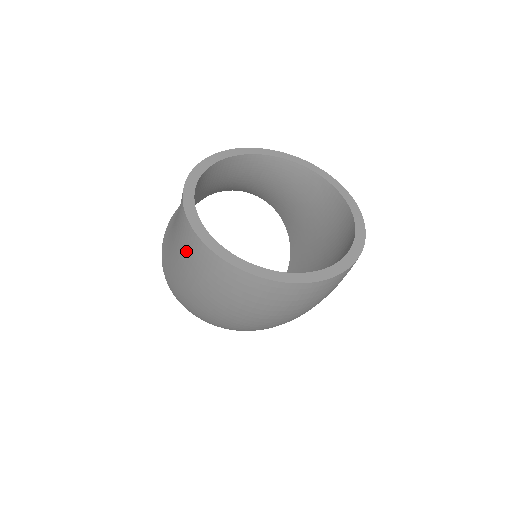
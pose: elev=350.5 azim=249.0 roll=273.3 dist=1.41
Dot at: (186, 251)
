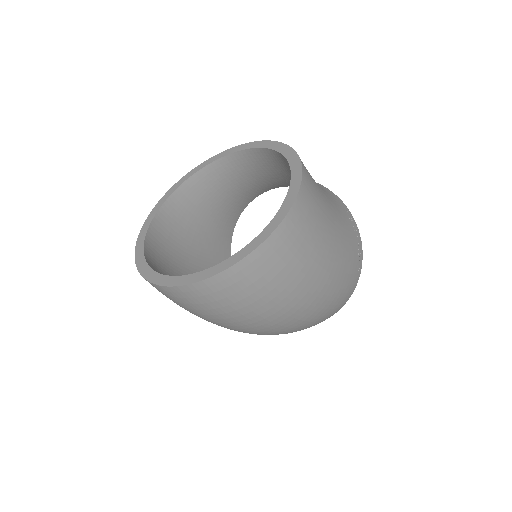
Dot at: occluded
